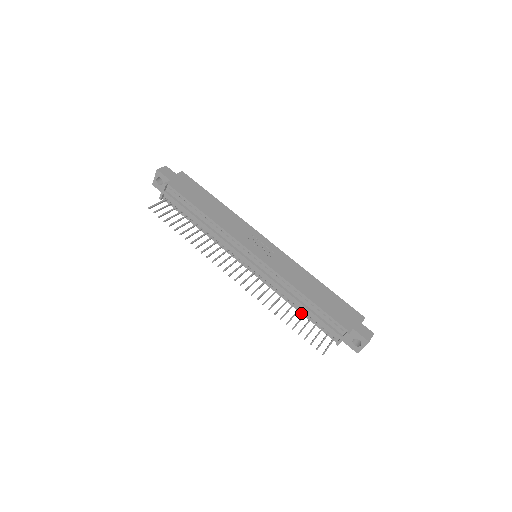
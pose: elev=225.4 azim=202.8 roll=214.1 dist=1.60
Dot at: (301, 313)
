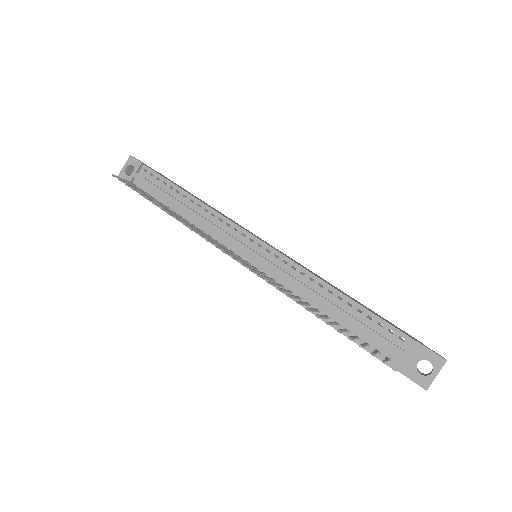
Dot at: occluded
